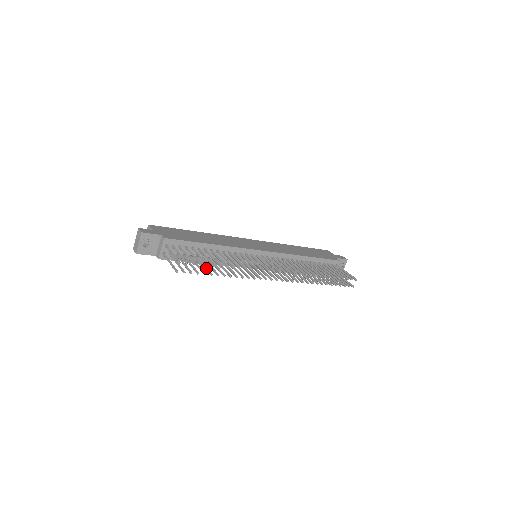
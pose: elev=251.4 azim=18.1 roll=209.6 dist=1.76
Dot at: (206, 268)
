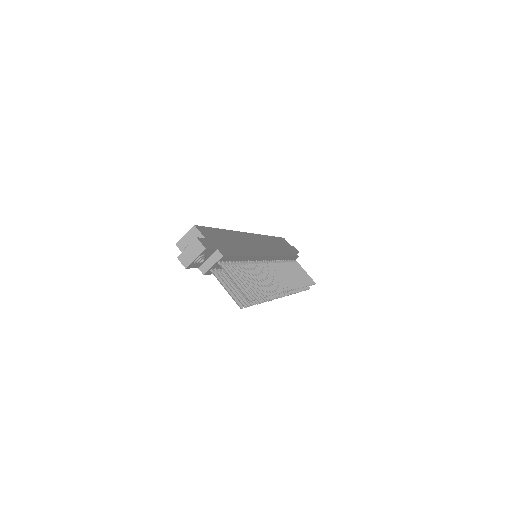
Dot at: occluded
